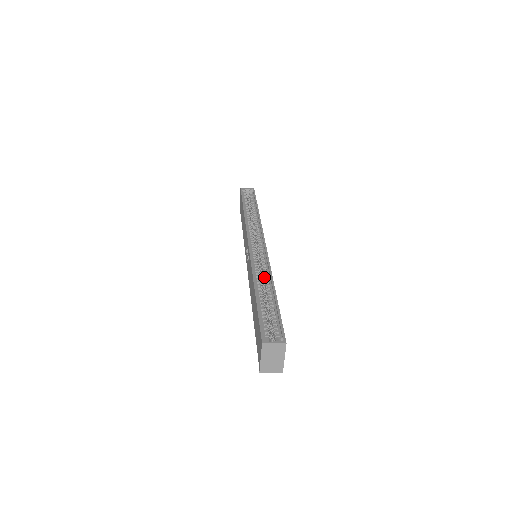
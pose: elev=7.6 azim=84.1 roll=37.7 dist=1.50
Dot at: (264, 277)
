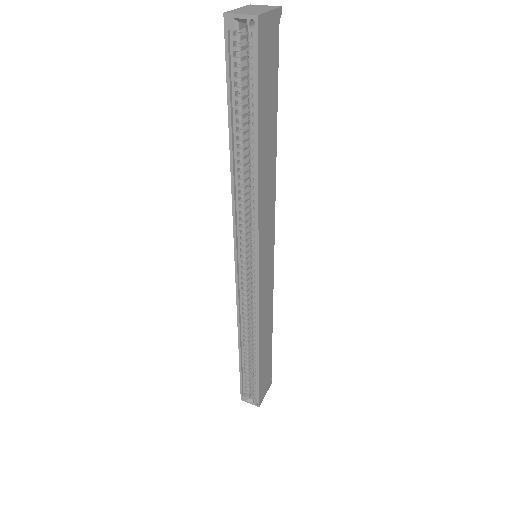
Dot at: (252, 328)
